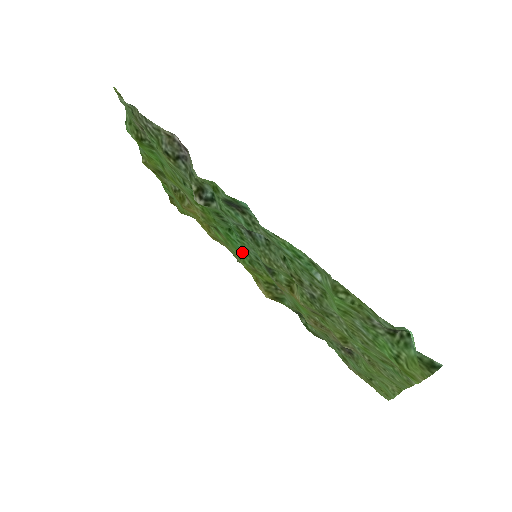
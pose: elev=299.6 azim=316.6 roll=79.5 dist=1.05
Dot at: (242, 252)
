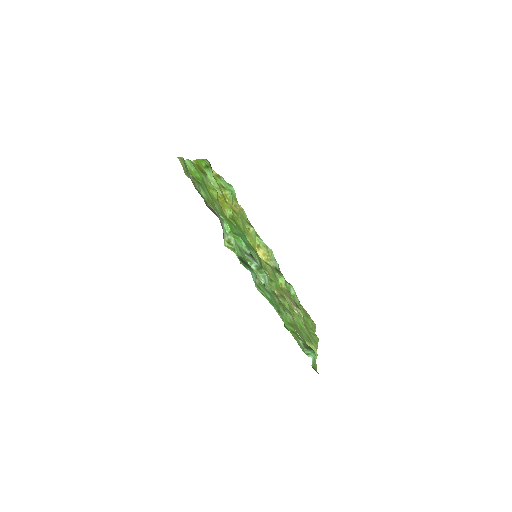
Dot at: occluded
